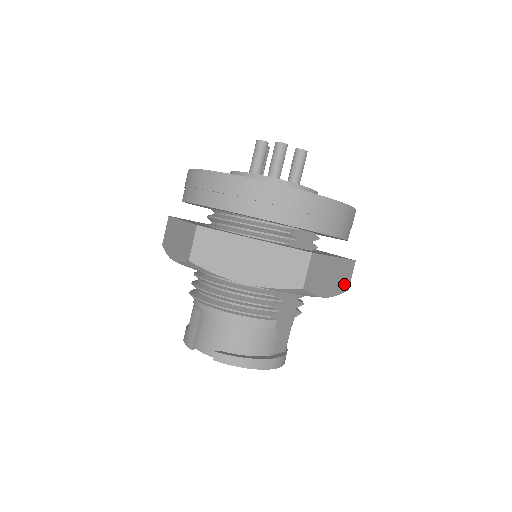
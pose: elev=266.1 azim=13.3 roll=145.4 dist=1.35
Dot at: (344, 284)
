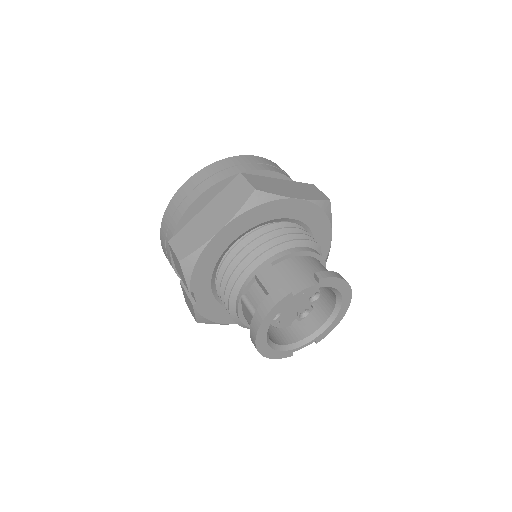
Dot at: occluded
